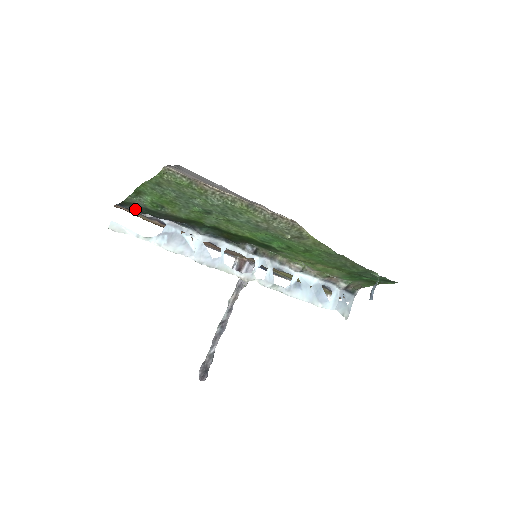
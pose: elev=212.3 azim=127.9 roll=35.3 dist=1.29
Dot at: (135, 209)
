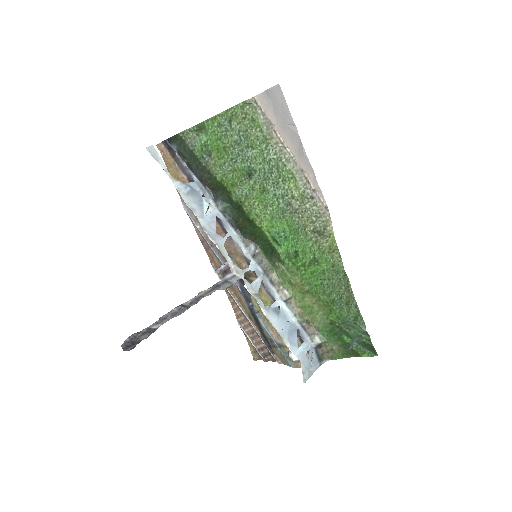
Dot at: (180, 150)
